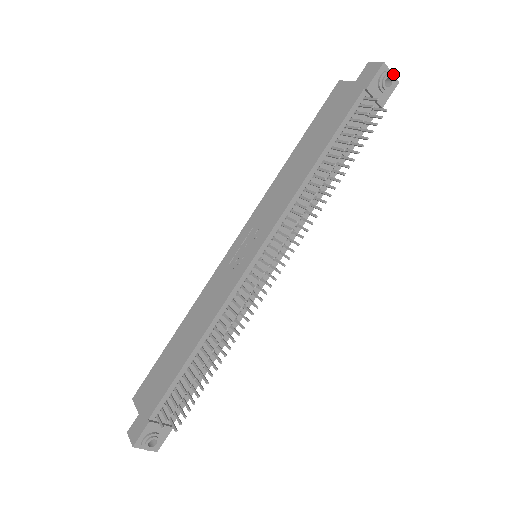
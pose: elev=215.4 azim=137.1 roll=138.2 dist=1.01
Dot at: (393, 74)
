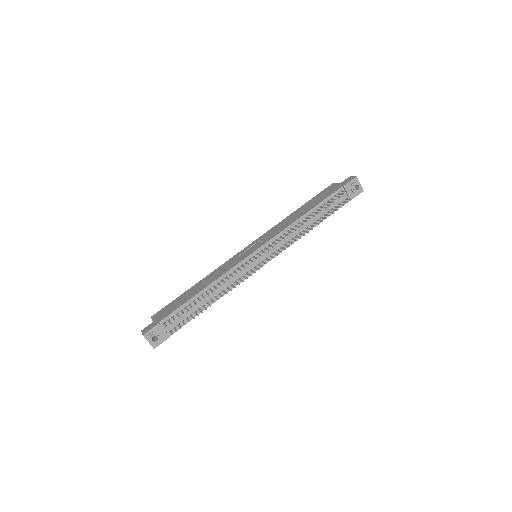
Dot at: occluded
